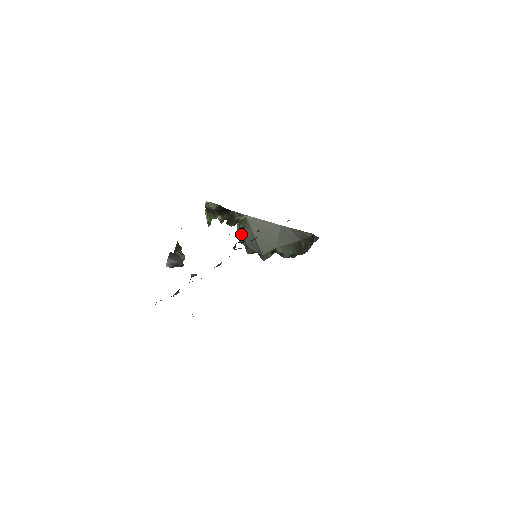
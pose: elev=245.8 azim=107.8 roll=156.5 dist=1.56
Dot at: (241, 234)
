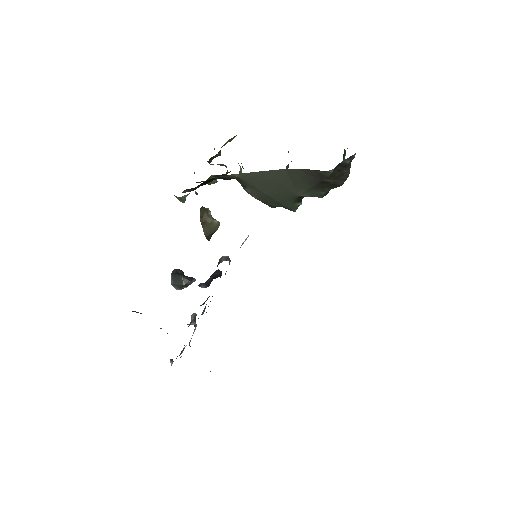
Dot at: (248, 193)
